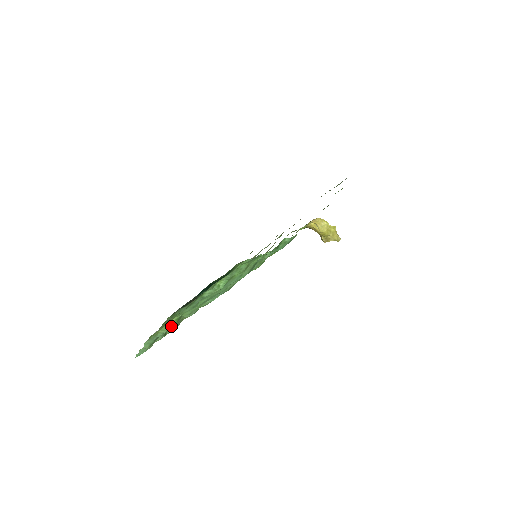
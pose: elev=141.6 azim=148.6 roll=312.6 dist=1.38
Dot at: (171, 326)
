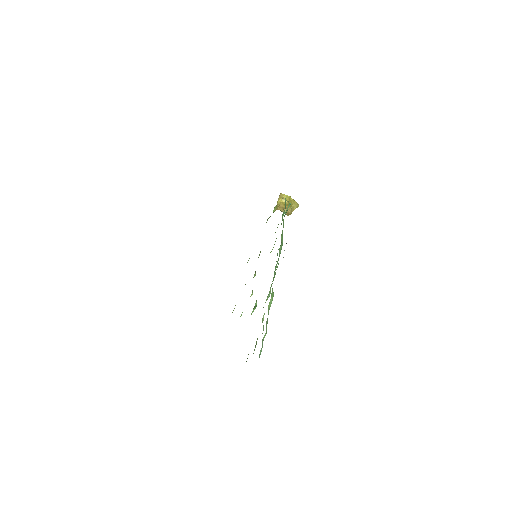
Dot at: (272, 298)
